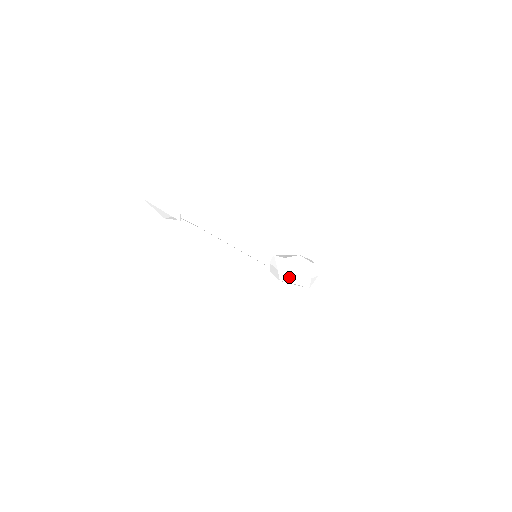
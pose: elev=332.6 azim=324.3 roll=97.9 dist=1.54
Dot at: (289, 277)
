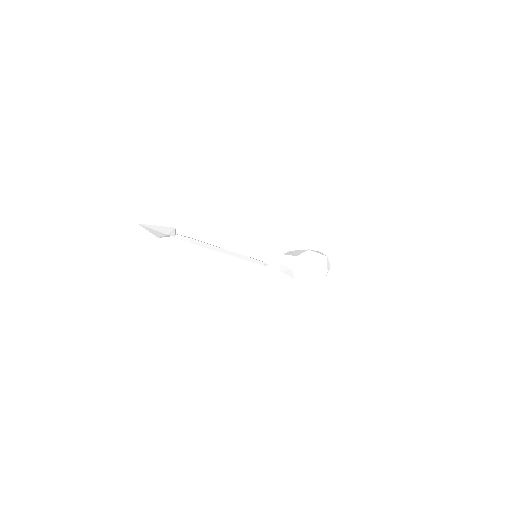
Dot at: (306, 275)
